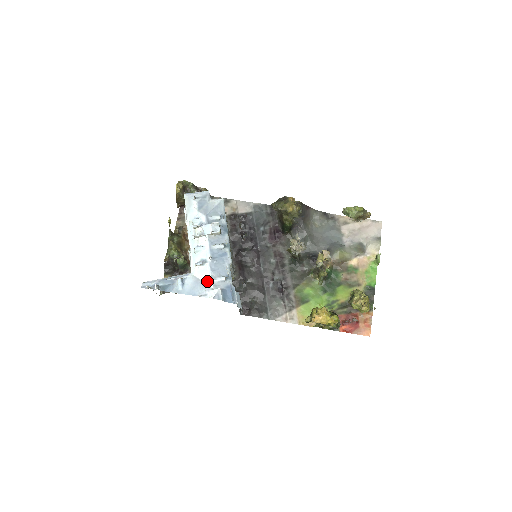
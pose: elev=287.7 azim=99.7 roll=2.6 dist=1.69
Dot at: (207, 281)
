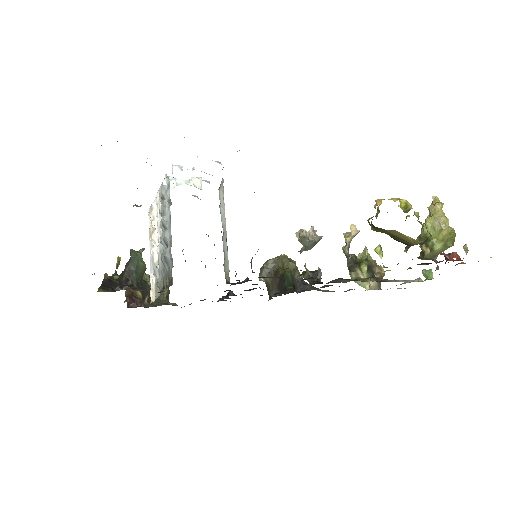
Dot at: occluded
